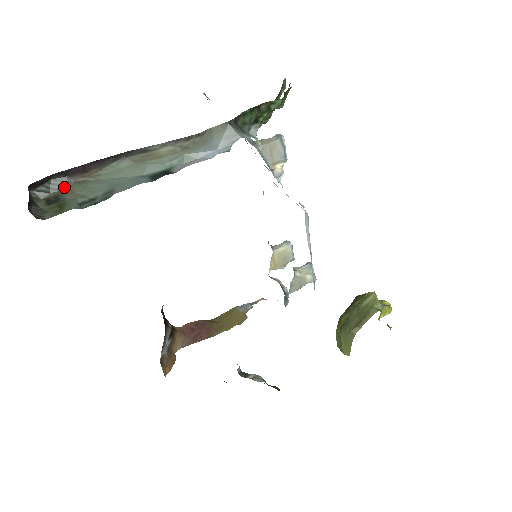
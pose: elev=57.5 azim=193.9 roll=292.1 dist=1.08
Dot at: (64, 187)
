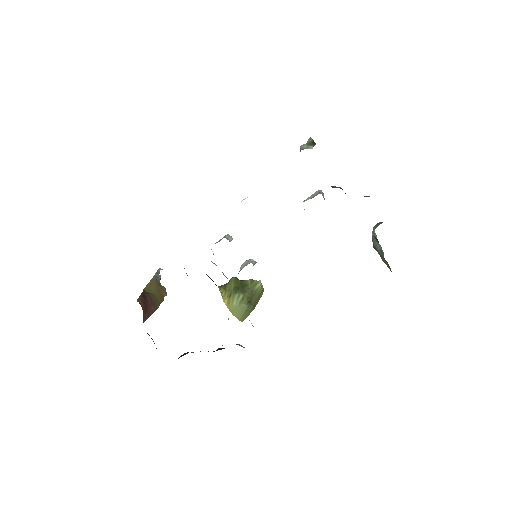
Dot at: occluded
